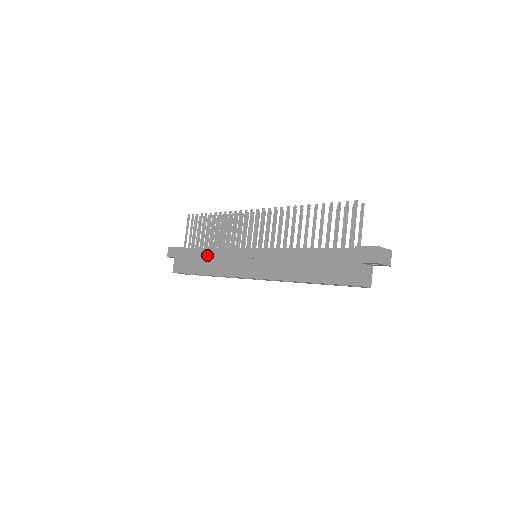
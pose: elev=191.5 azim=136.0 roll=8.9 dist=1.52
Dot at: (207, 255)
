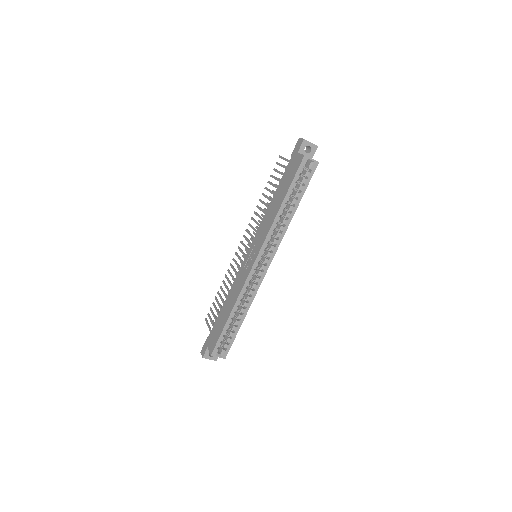
Dot at: (226, 302)
